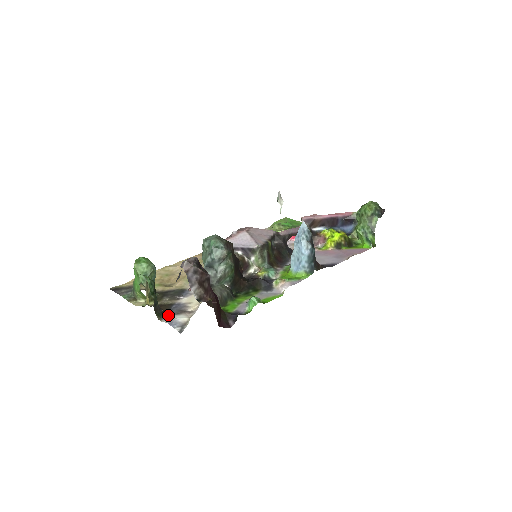
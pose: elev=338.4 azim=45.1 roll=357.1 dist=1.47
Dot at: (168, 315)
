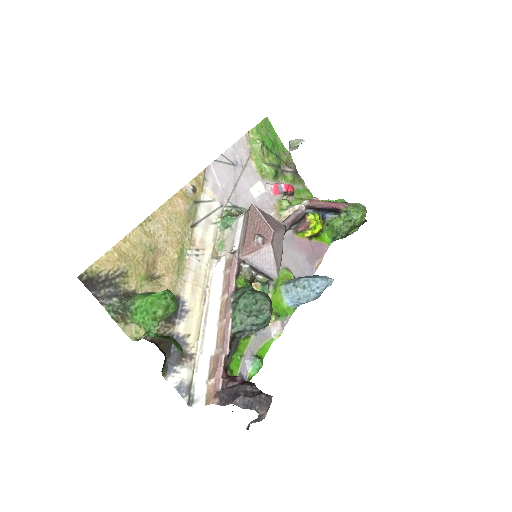
Dot at: (171, 366)
